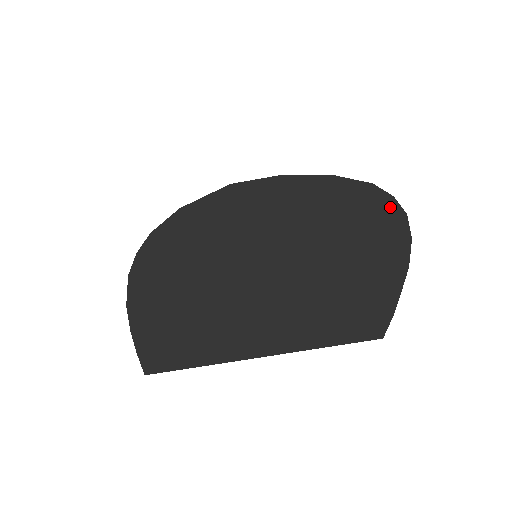
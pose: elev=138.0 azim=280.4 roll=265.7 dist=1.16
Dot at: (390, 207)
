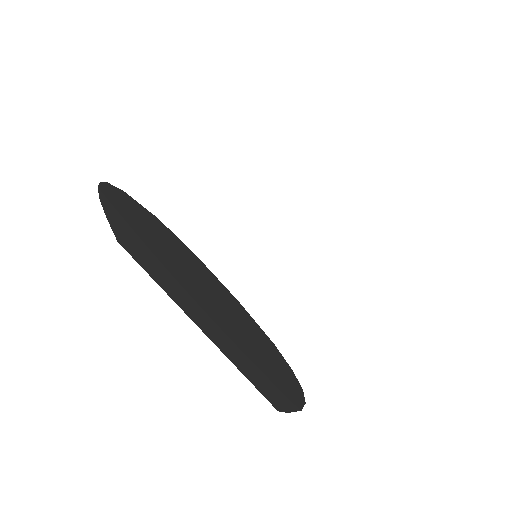
Dot at: (288, 369)
